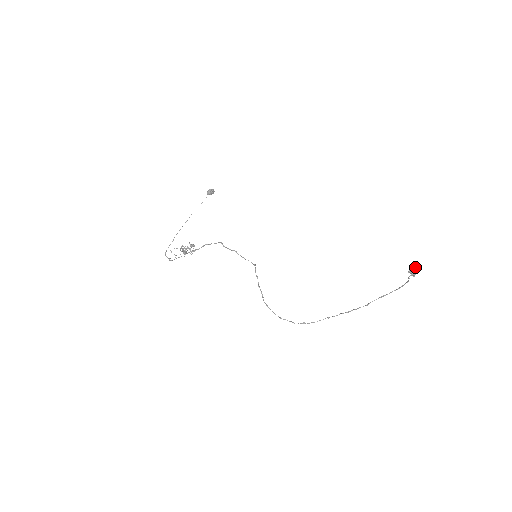
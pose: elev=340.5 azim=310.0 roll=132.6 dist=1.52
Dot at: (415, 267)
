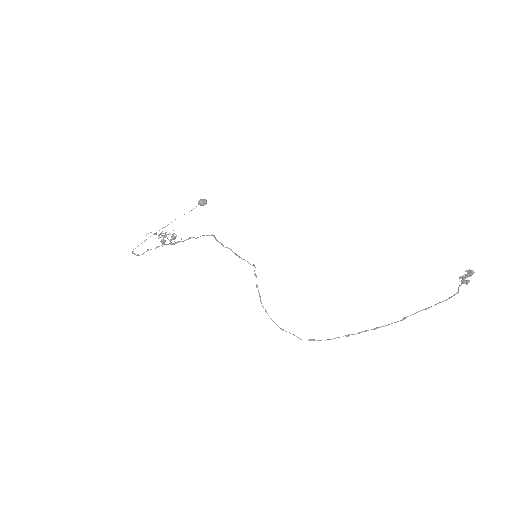
Dot at: (469, 272)
